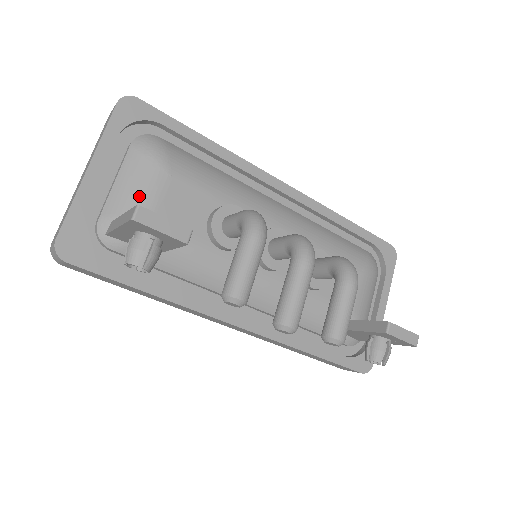
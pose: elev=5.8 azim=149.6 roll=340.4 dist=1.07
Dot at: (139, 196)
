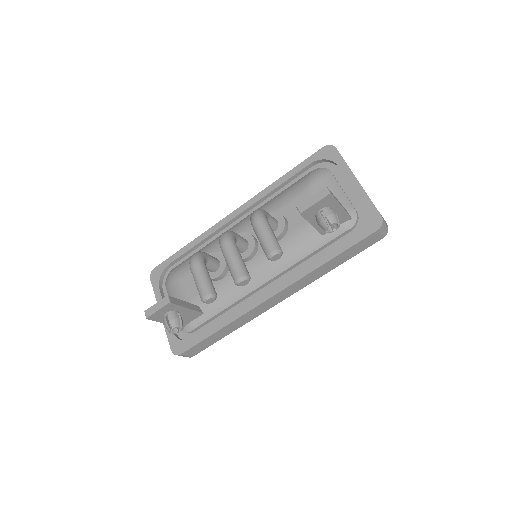
Dot at: occluded
